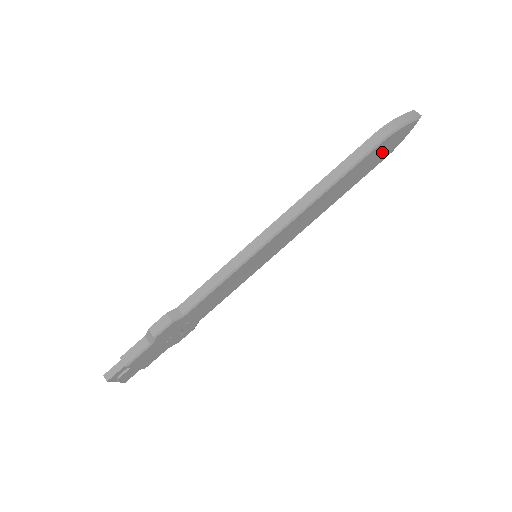
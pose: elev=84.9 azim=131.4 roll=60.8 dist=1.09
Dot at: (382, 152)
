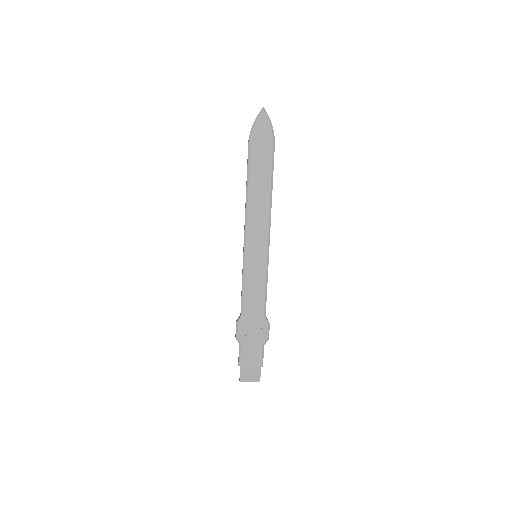
Dot at: (262, 144)
